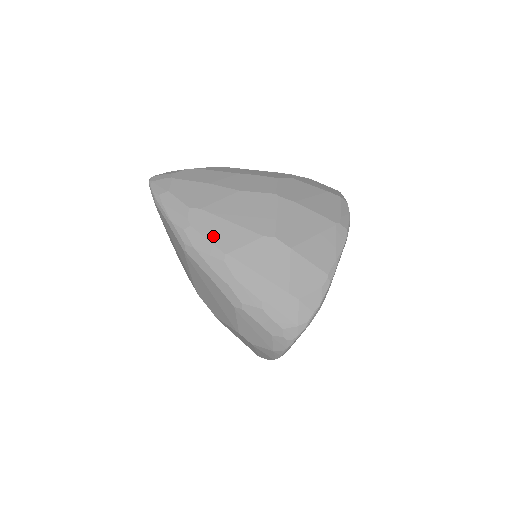
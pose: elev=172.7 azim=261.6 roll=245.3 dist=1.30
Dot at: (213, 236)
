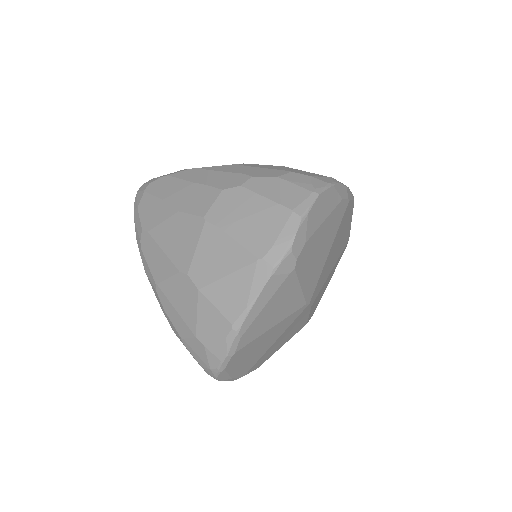
Dot at: (151, 263)
